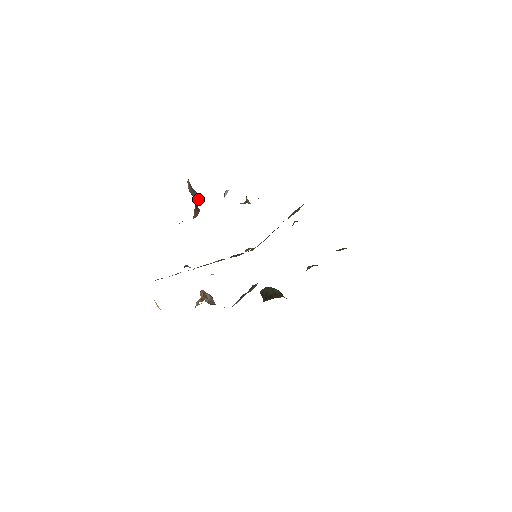
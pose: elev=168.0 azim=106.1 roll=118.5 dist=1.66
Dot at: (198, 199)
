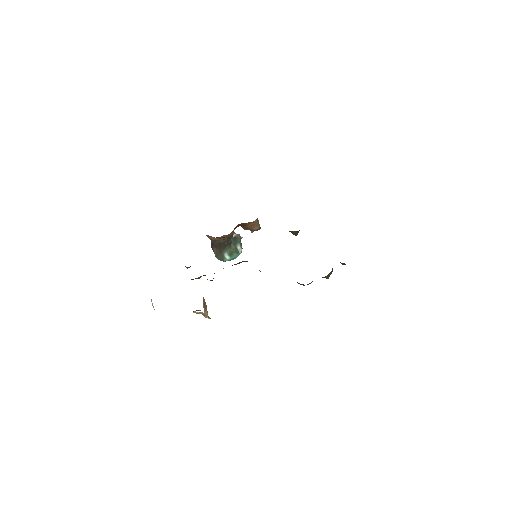
Dot at: occluded
